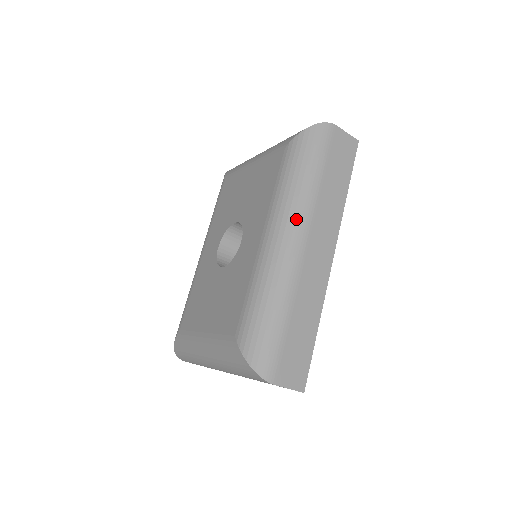
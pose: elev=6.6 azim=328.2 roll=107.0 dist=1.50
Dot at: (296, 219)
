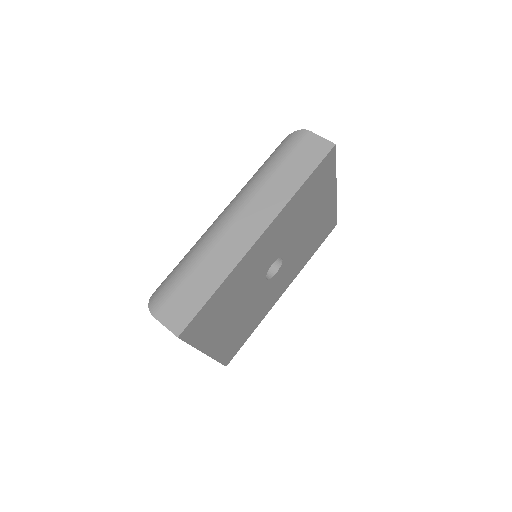
Dot at: (238, 200)
